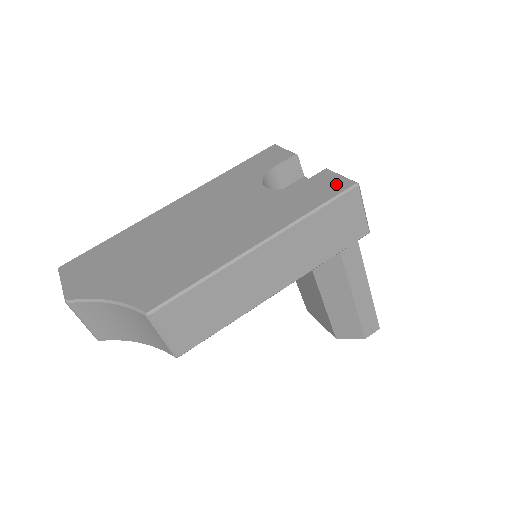
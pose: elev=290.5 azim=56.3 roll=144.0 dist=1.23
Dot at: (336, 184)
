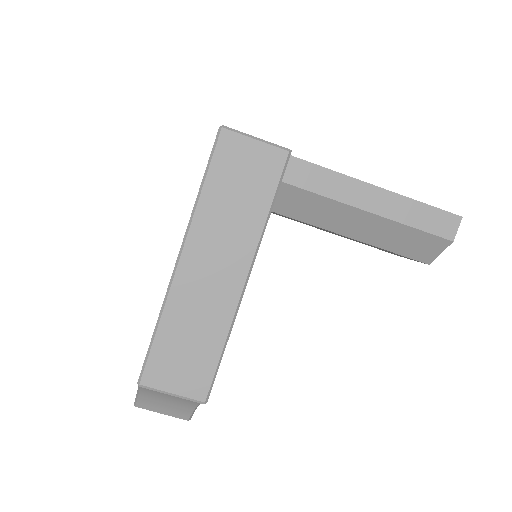
Dot at: occluded
